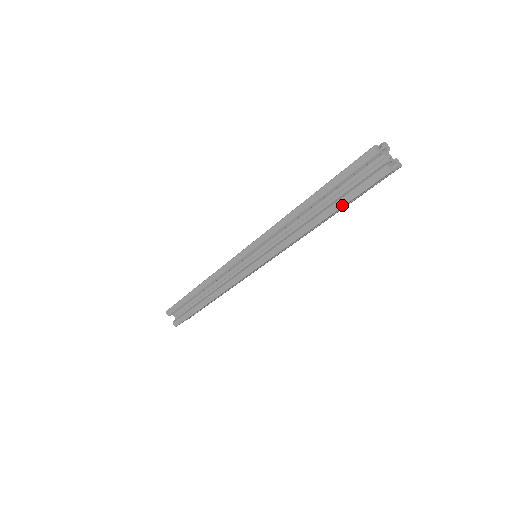
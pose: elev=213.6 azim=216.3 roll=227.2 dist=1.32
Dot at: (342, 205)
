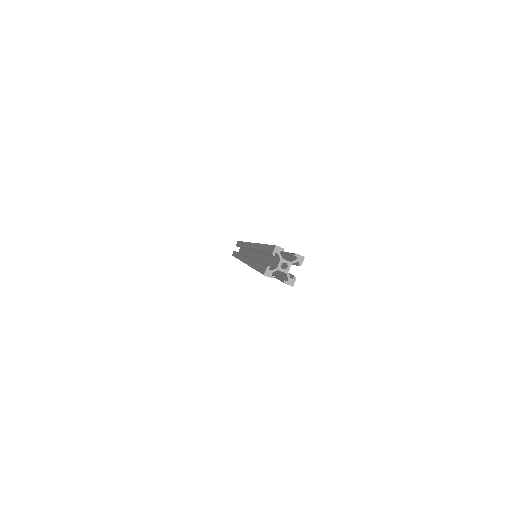
Dot at: occluded
